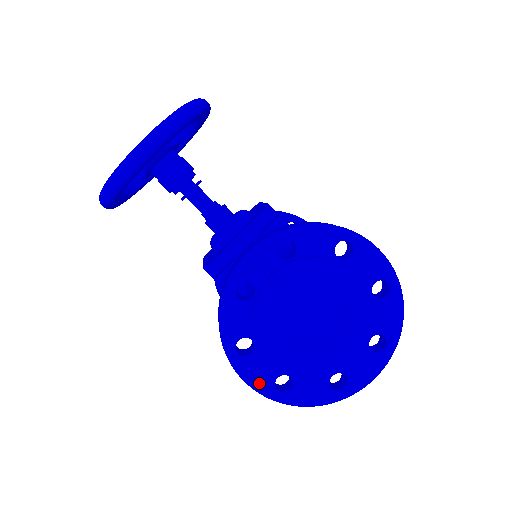
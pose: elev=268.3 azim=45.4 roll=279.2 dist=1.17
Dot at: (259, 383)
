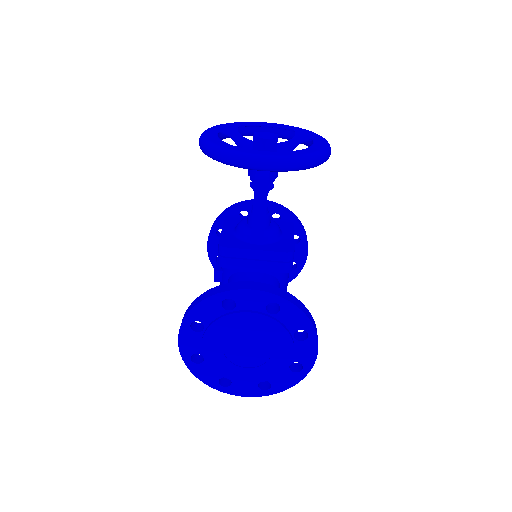
Dot at: (185, 347)
